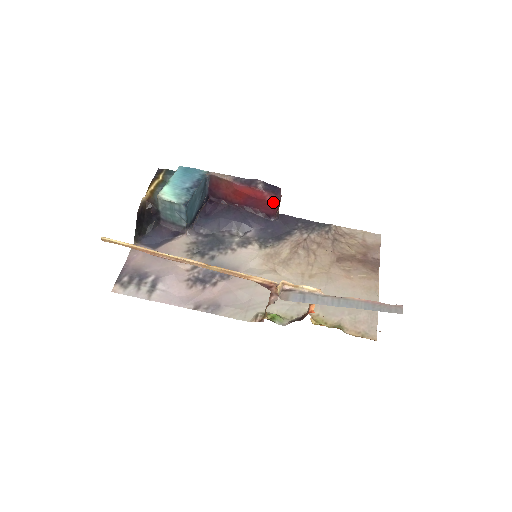
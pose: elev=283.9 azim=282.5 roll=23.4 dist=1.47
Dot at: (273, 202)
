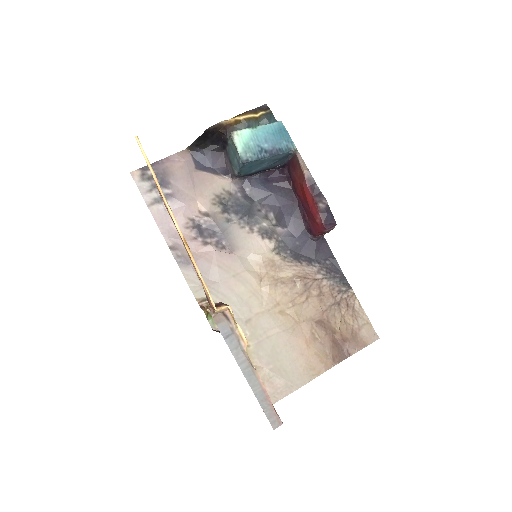
Dot at: (320, 228)
